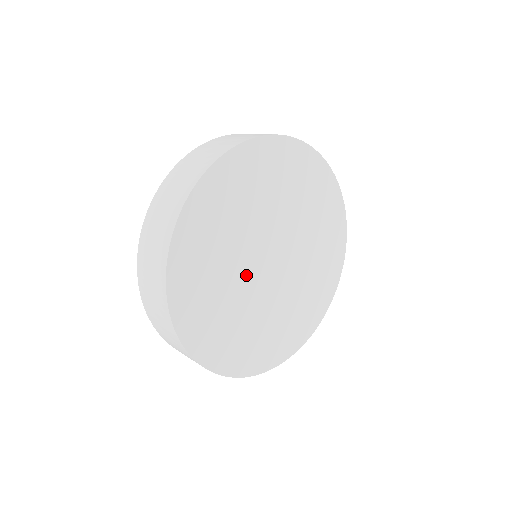
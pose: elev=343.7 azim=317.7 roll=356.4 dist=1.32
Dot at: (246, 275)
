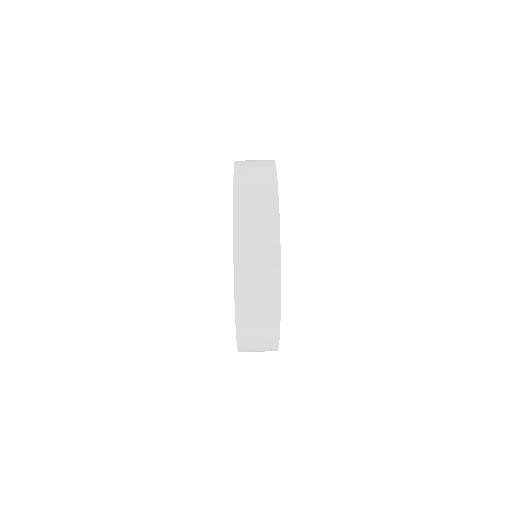
Dot at: occluded
